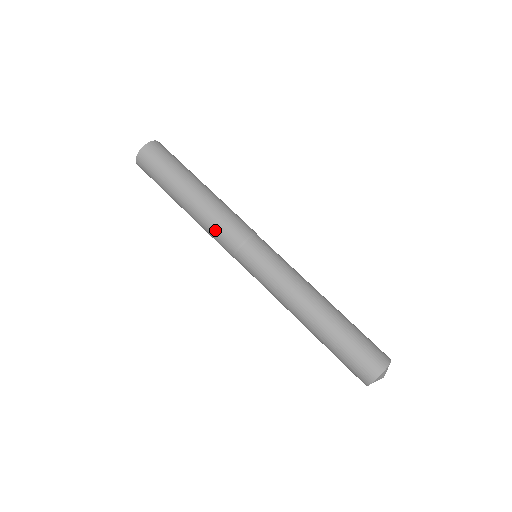
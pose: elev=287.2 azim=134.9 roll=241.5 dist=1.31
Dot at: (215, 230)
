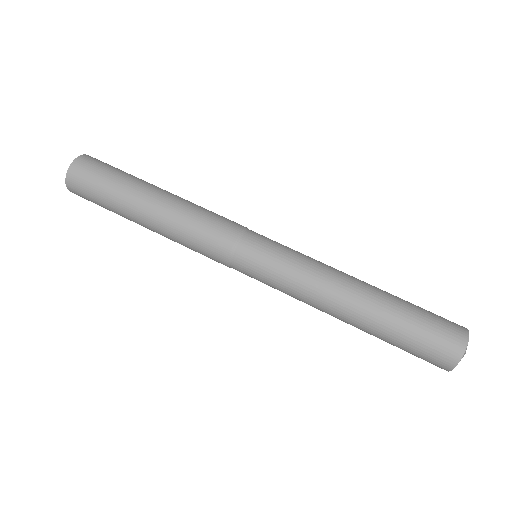
Dot at: (200, 226)
